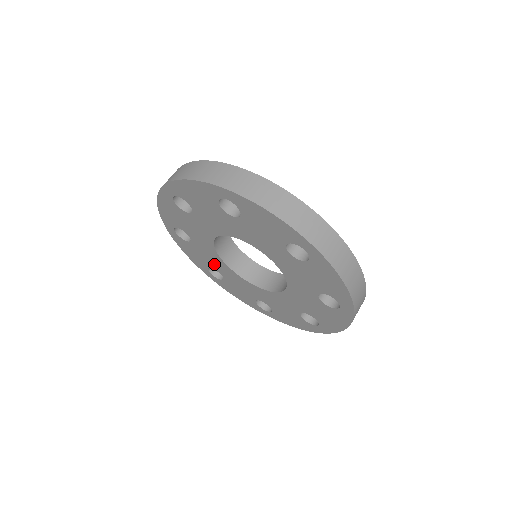
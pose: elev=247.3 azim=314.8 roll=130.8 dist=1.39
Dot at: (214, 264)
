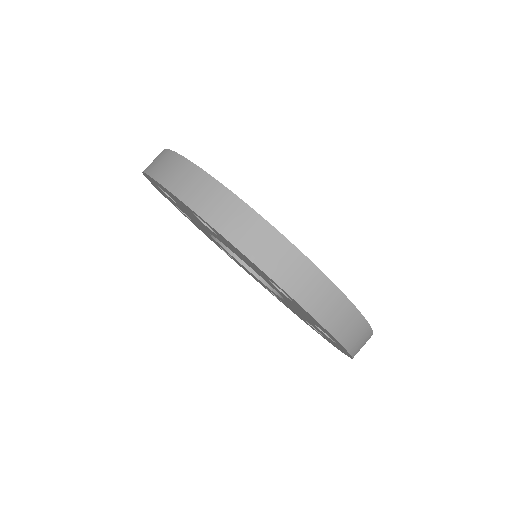
Dot at: occluded
